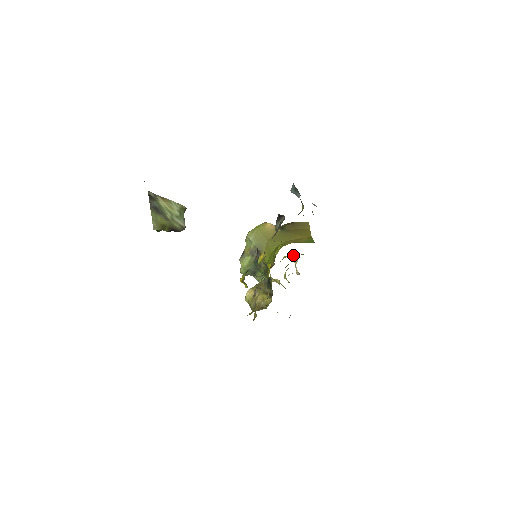
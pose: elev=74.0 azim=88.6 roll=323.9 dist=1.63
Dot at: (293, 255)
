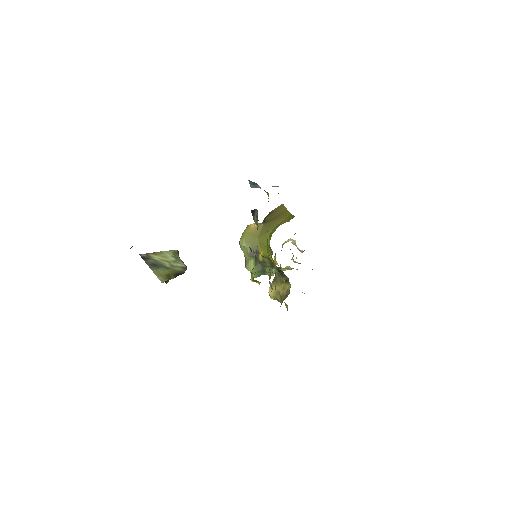
Dot at: (289, 239)
